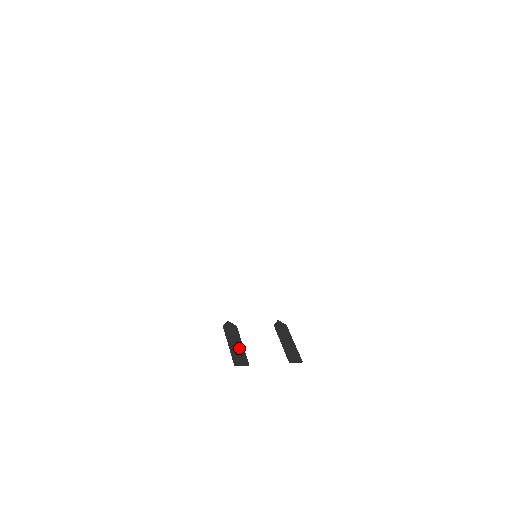
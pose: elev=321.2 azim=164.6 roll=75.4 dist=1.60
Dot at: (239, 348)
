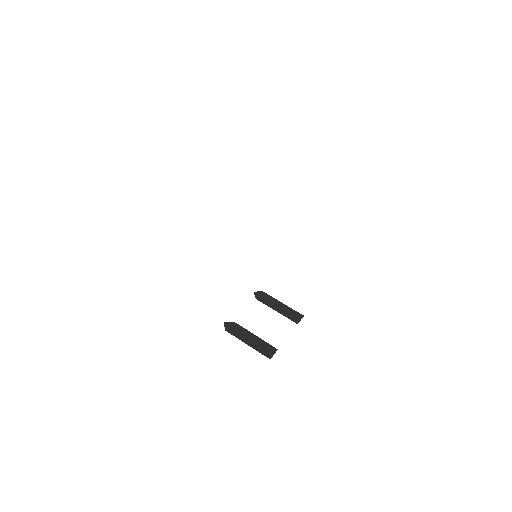
Dot at: (256, 341)
